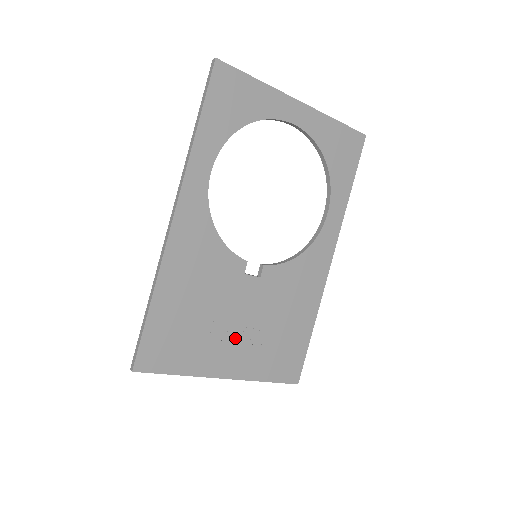
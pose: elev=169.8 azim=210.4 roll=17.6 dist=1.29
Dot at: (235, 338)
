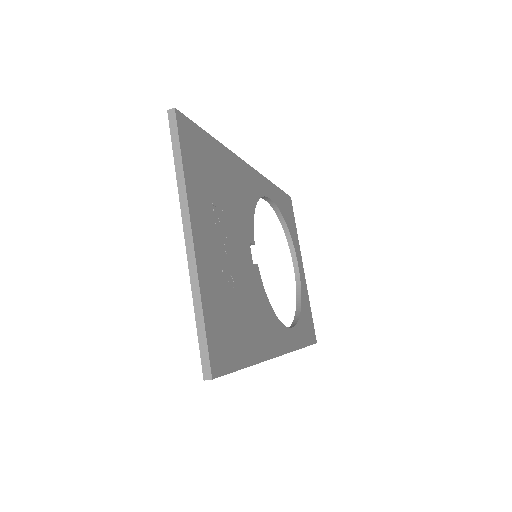
Dot at: (219, 244)
